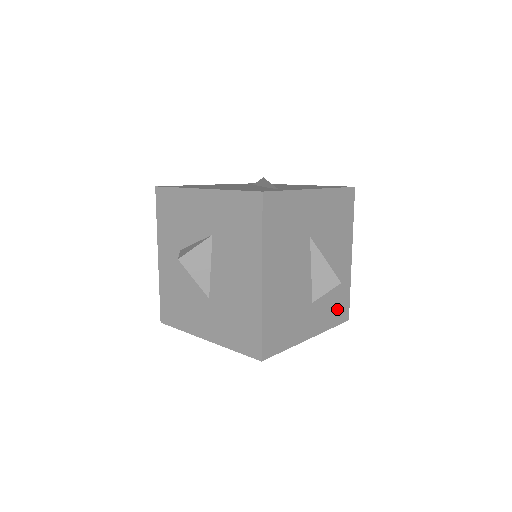
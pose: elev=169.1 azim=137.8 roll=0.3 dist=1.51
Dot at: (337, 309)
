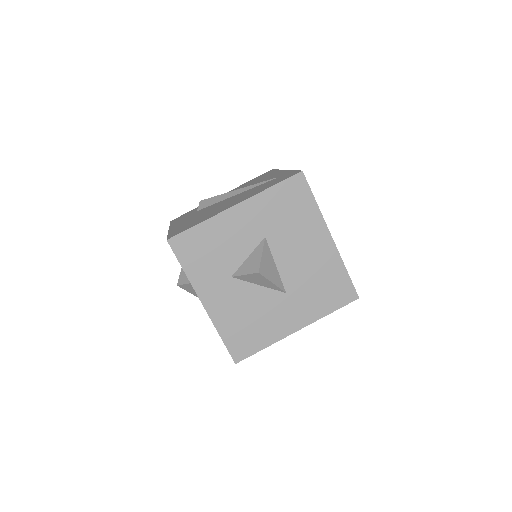
Dot at: occluded
